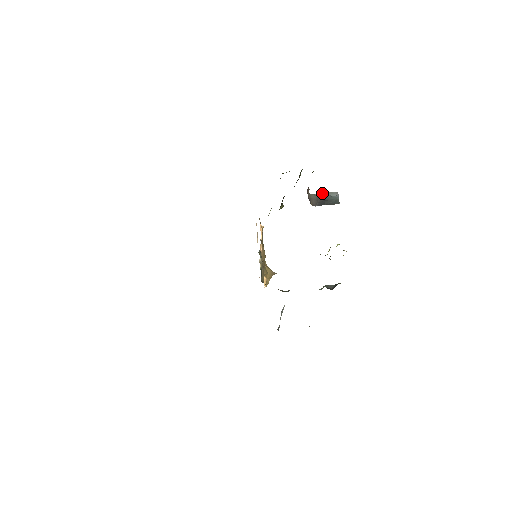
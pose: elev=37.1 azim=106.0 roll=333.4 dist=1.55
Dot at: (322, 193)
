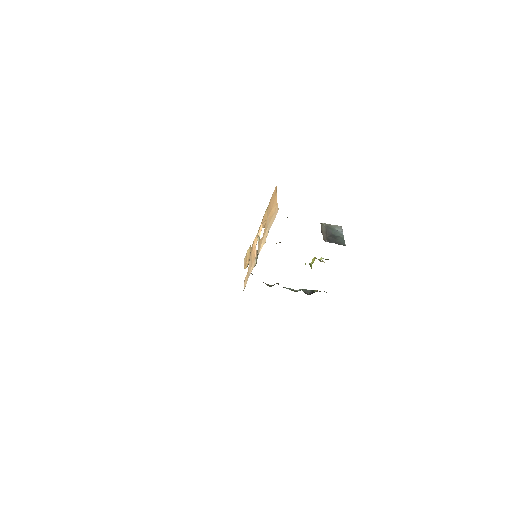
Dot at: (330, 225)
